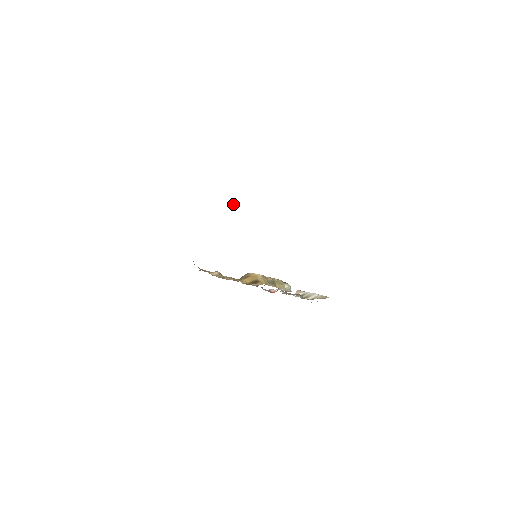
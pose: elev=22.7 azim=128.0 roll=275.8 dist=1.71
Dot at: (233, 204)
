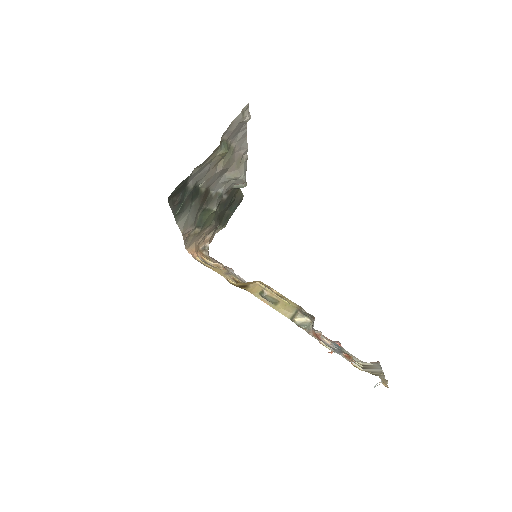
Dot at: (238, 185)
